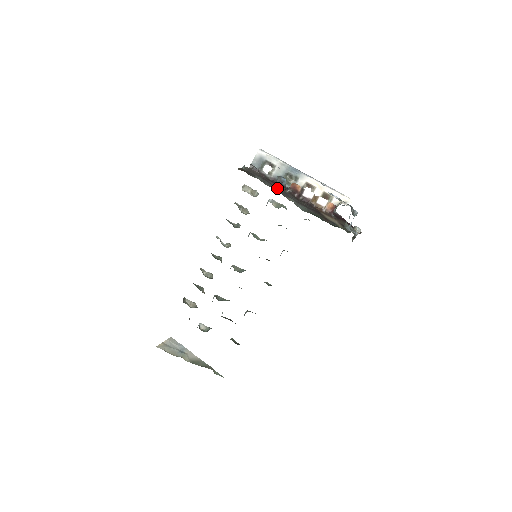
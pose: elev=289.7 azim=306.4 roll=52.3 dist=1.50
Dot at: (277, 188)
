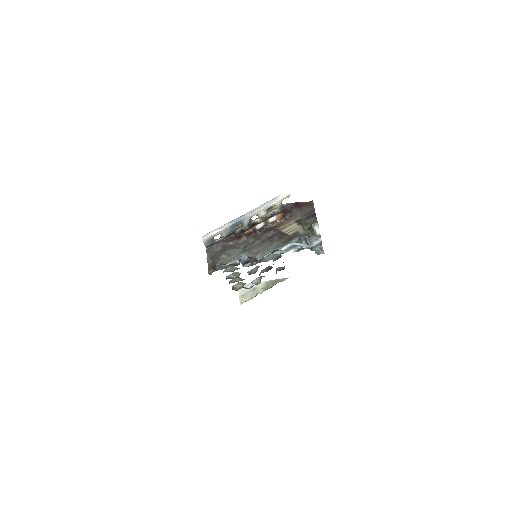
Dot at: (239, 246)
